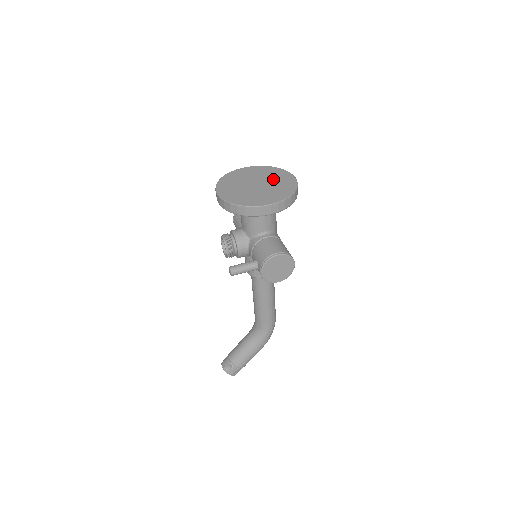
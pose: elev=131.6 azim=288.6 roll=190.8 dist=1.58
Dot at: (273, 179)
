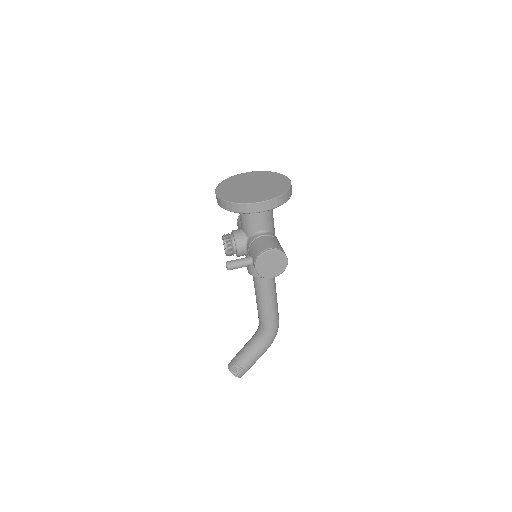
Dot at: (269, 181)
